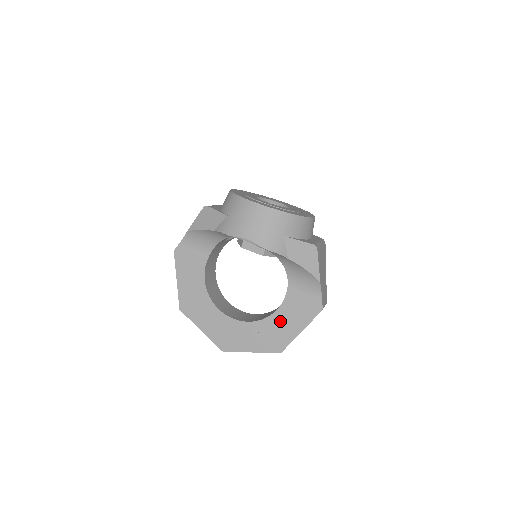
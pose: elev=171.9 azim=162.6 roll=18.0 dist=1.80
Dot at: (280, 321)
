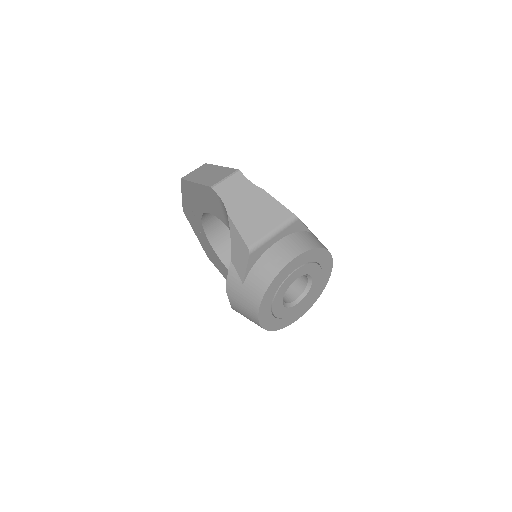
Dot at: (222, 267)
